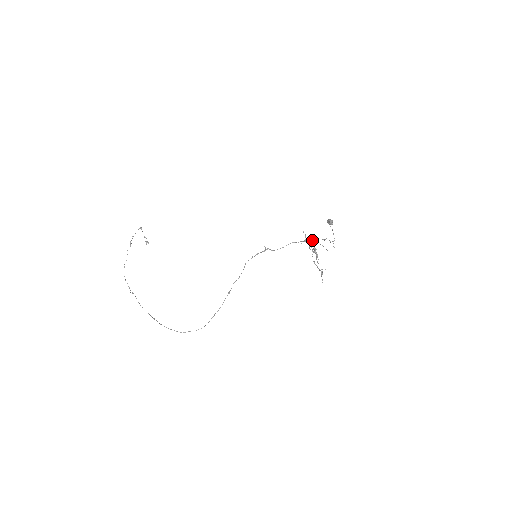
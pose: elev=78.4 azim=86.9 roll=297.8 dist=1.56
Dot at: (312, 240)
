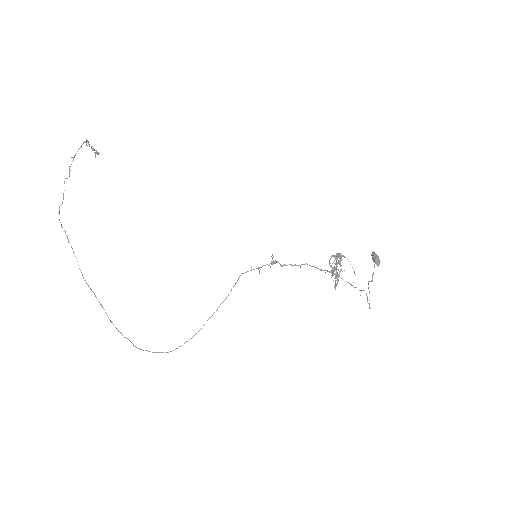
Dot at: (340, 262)
